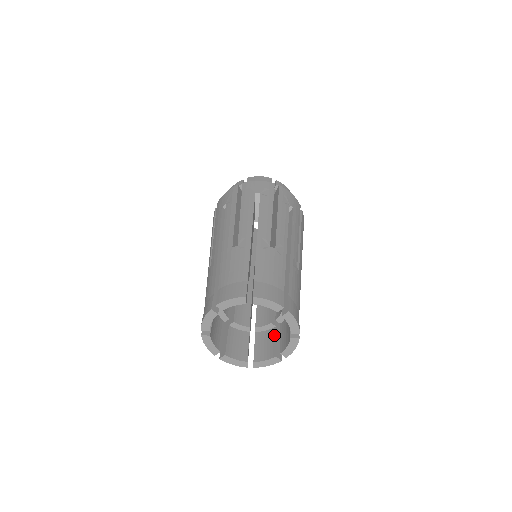
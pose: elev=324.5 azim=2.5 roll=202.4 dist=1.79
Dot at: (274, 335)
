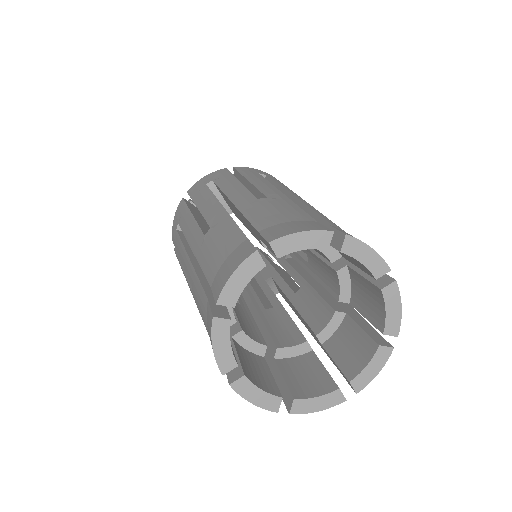
Dot at: (316, 360)
